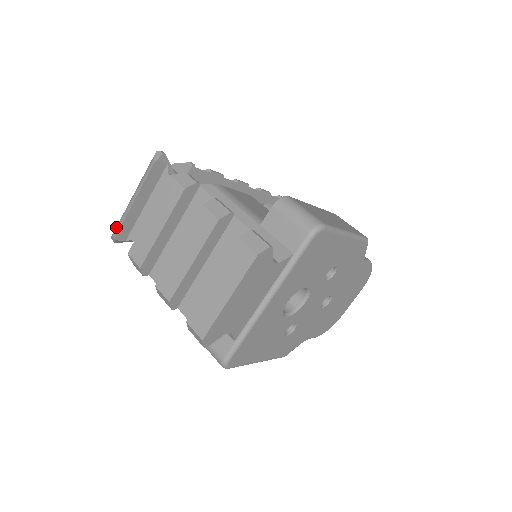
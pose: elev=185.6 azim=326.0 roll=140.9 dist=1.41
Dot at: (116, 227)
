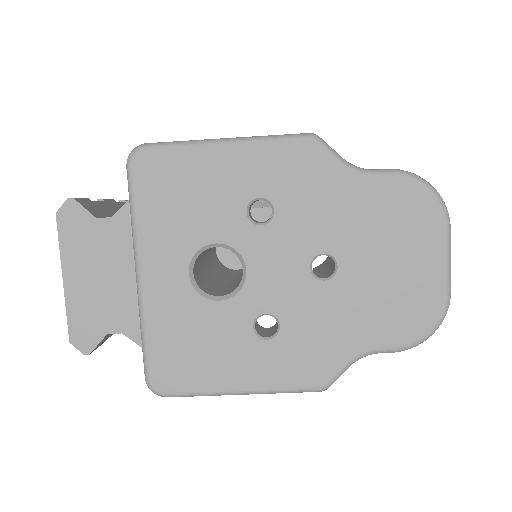
Dot at: occluded
